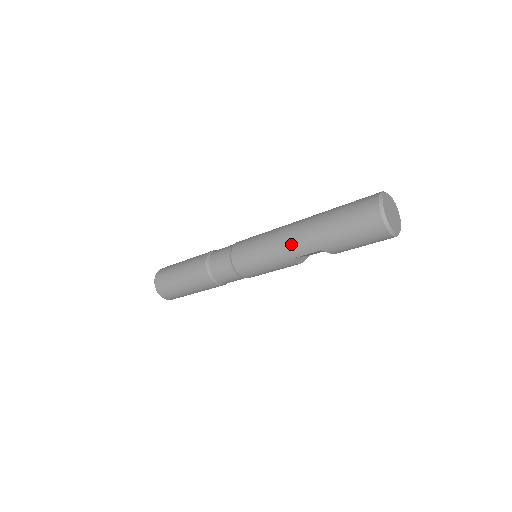
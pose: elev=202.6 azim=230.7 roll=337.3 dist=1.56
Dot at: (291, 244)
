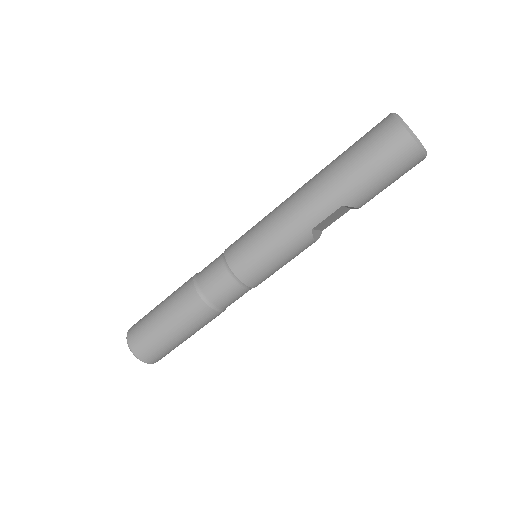
Dot at: (303, 212)
